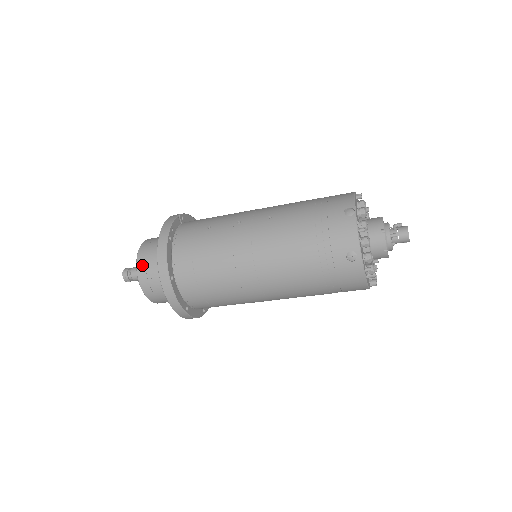
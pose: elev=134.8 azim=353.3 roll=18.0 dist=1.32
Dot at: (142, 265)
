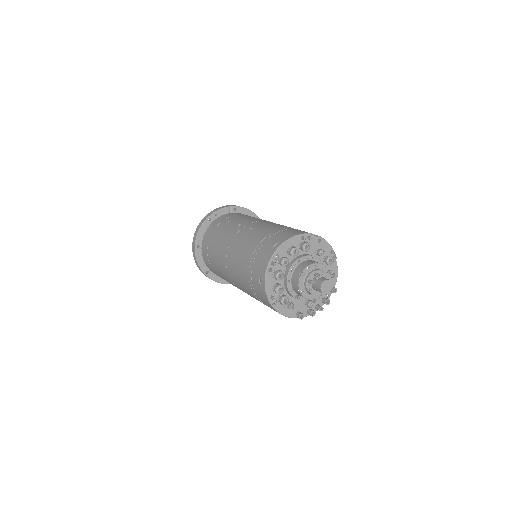
Dot at: occluded
